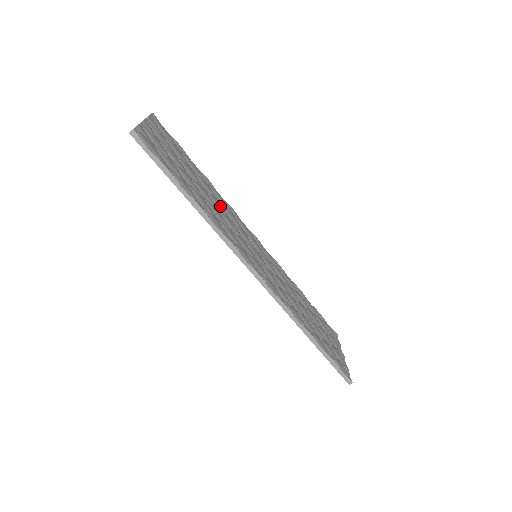
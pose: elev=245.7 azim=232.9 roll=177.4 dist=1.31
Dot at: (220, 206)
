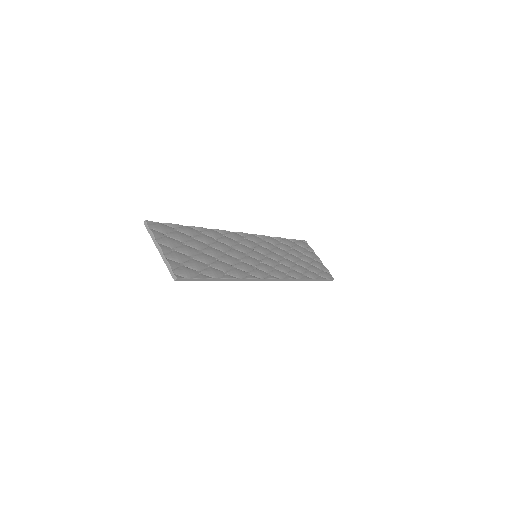
Dot at: (223, 247)
